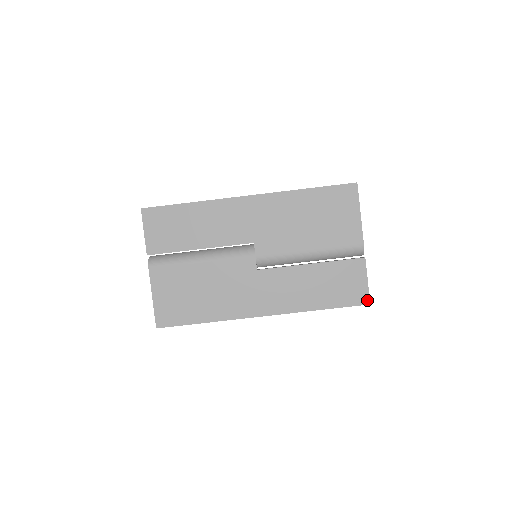
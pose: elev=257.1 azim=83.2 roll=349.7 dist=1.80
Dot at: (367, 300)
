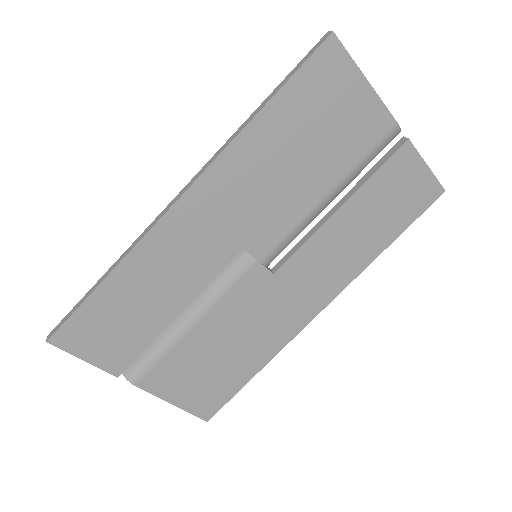
Dot at: (439, 190)
